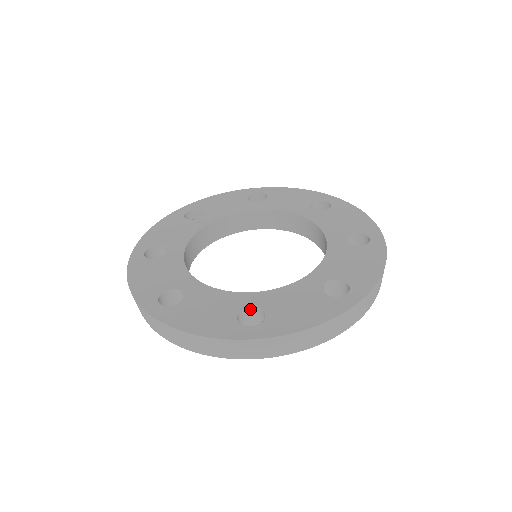
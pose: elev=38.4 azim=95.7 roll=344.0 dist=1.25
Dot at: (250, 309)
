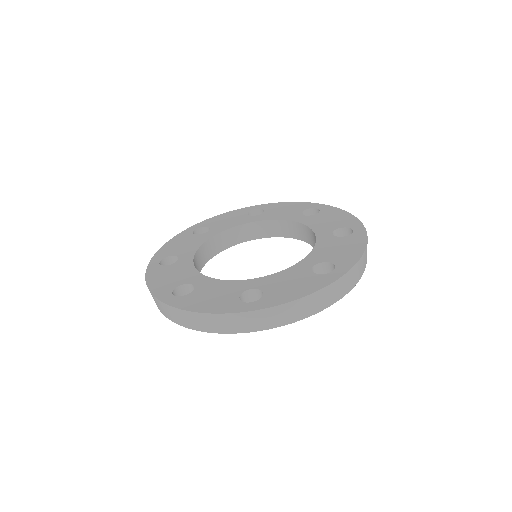
Dot at: (250, 291)
